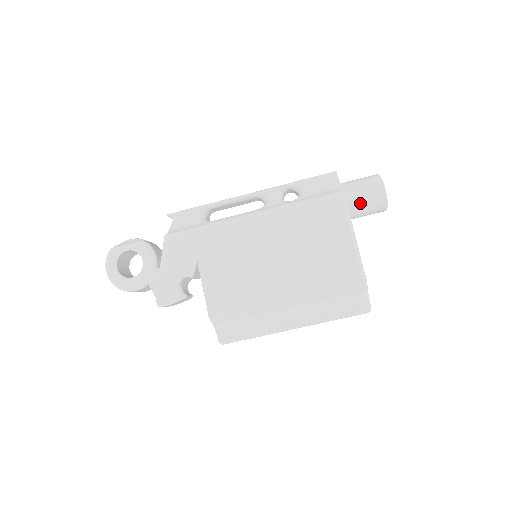
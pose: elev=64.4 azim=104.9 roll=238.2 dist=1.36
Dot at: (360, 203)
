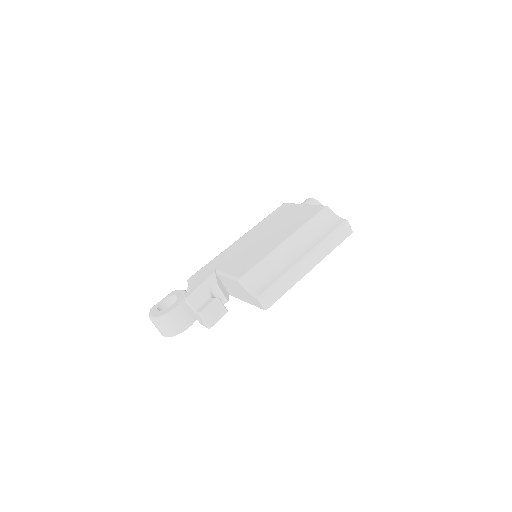
Dot at: occluded
